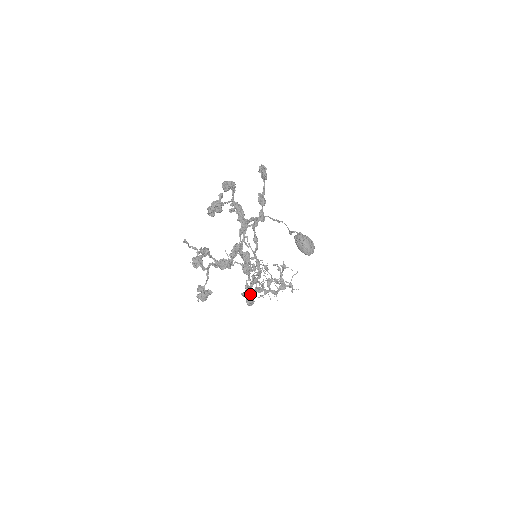
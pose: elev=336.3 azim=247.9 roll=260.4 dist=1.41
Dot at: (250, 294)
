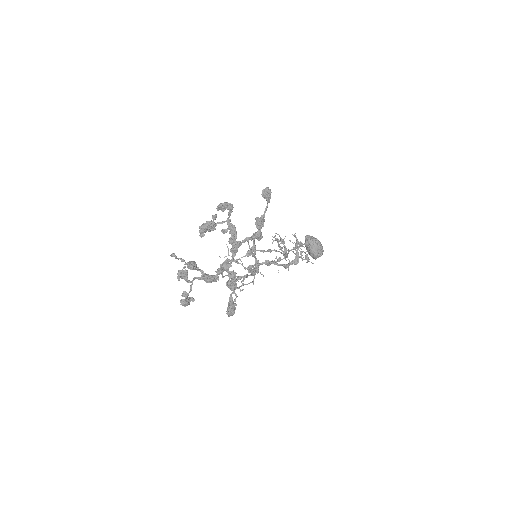
Dot at: (231, 307)
